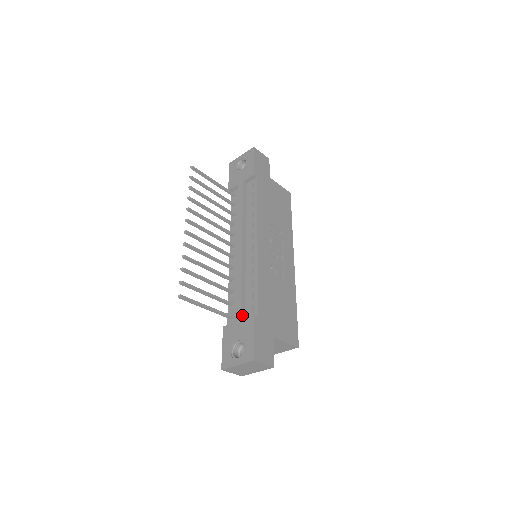
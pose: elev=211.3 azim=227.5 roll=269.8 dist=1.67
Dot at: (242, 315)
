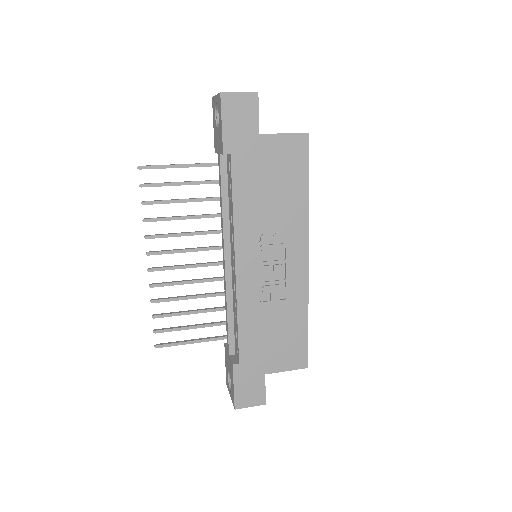
Dot at: (231, 349)
